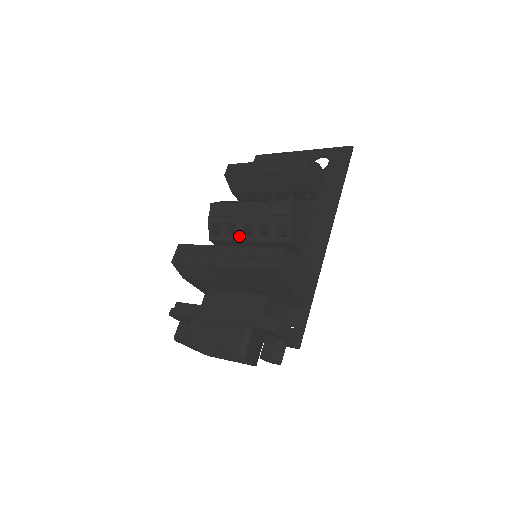
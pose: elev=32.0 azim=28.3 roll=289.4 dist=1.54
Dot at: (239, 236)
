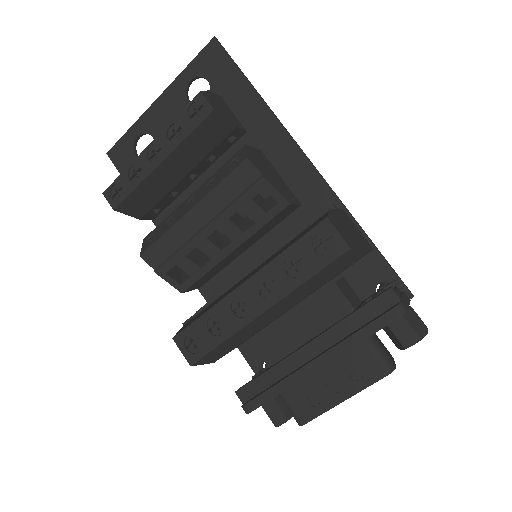
Dot at: (216, 256)
